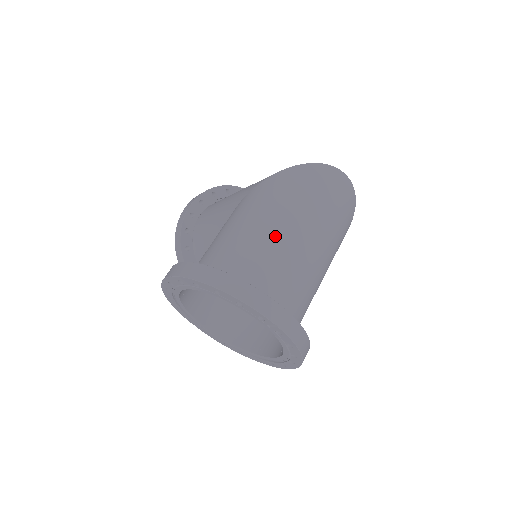
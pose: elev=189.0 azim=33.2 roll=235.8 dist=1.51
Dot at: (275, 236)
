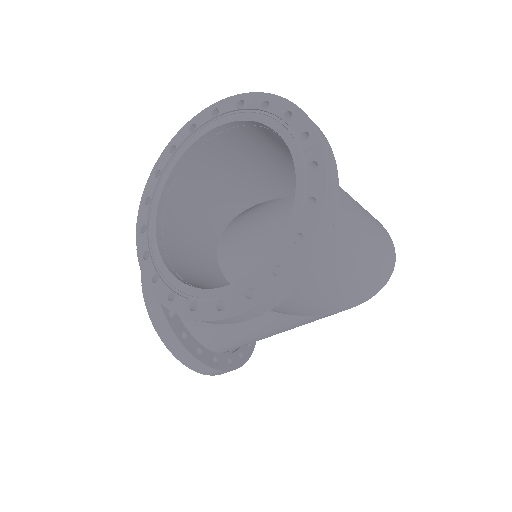
Dot at: occluded
